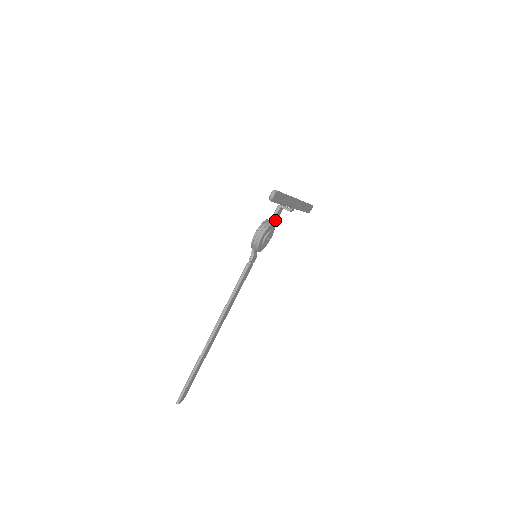
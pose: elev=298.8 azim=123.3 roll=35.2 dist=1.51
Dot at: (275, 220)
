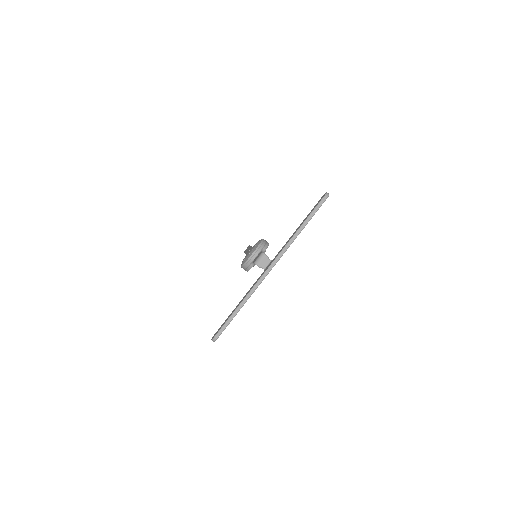
Dot at: occluded
